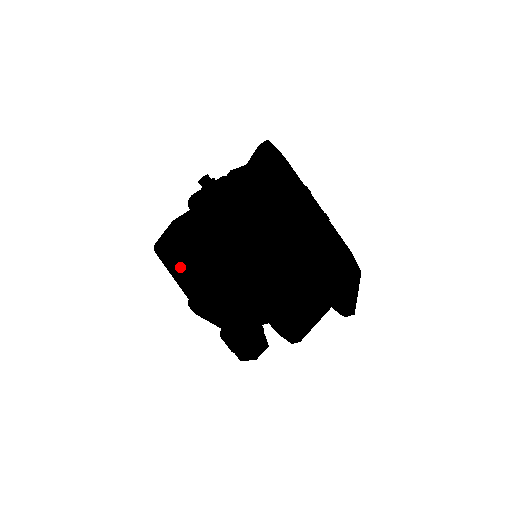
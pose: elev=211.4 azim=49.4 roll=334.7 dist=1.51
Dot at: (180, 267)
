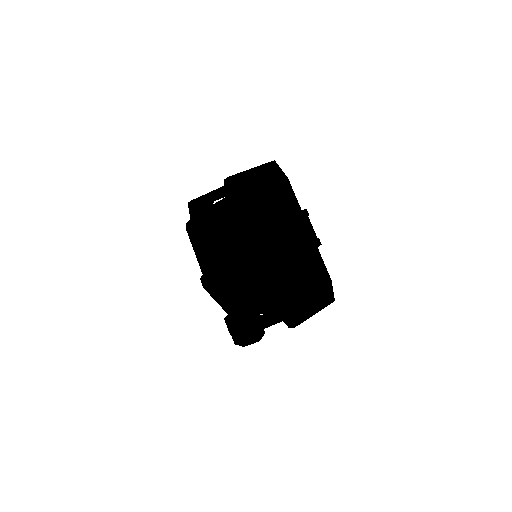
Dot at: (197, 243)
